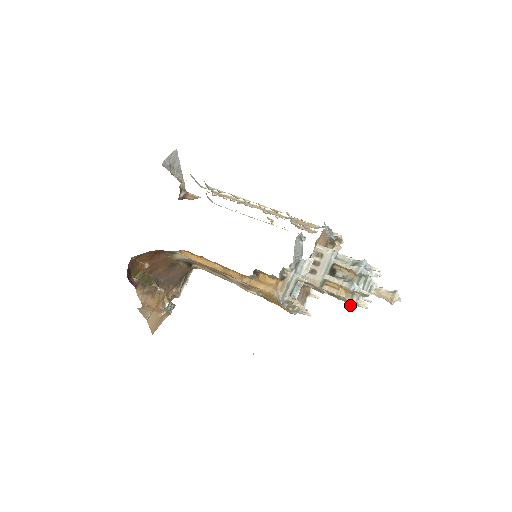
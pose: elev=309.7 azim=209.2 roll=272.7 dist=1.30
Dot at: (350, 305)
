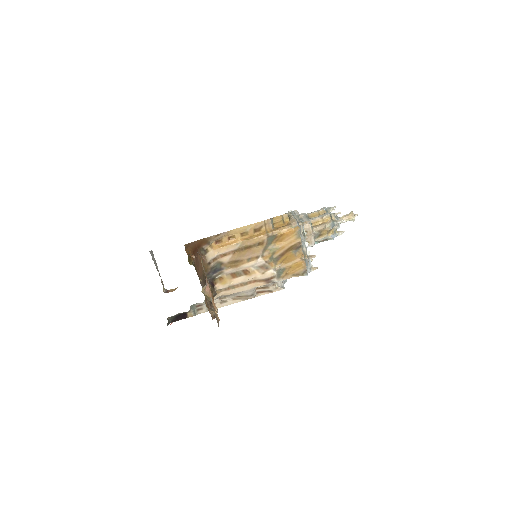
Dot at: (334, 236)
